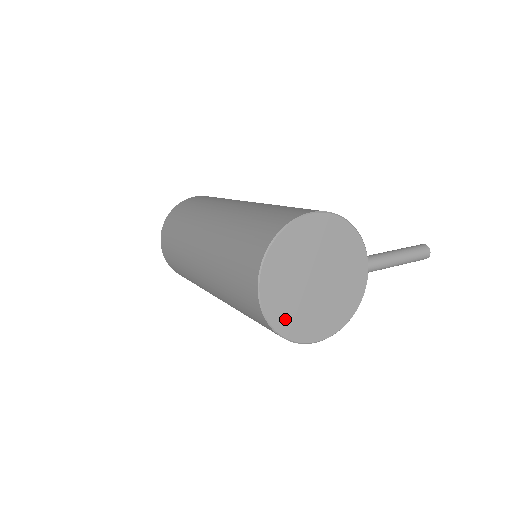
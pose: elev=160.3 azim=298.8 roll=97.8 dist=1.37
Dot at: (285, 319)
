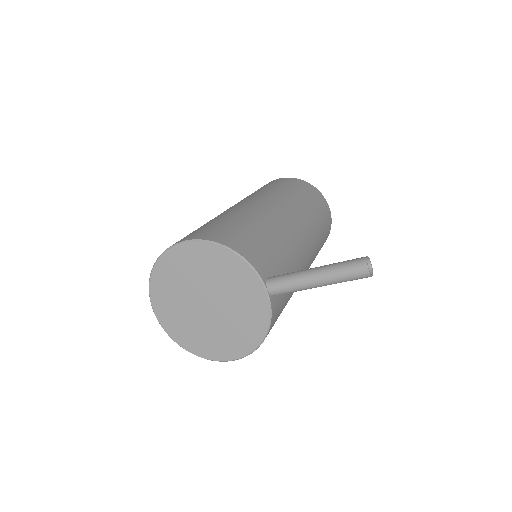
Dot at: (186, 338)
